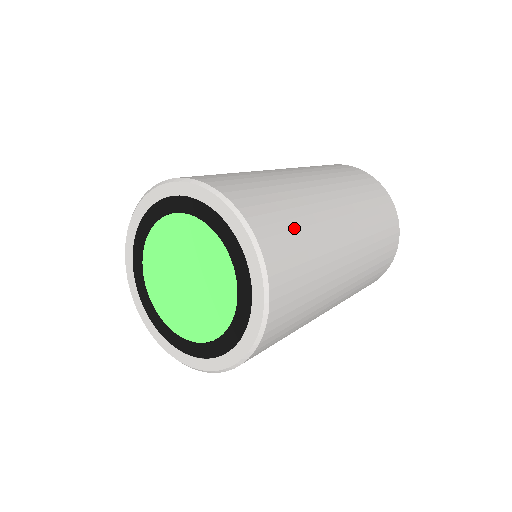
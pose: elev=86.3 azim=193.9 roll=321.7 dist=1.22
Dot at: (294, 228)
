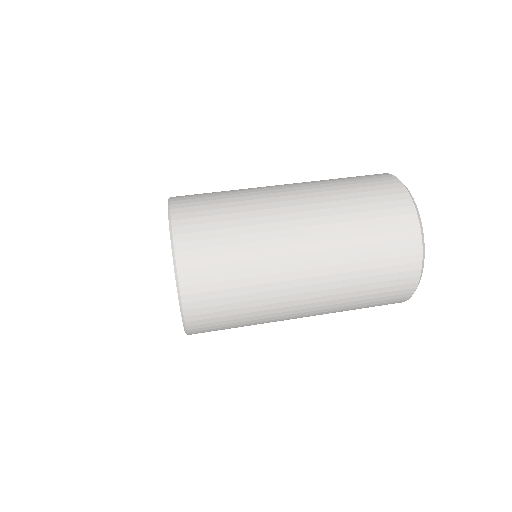
Dot at: (216, 203)
